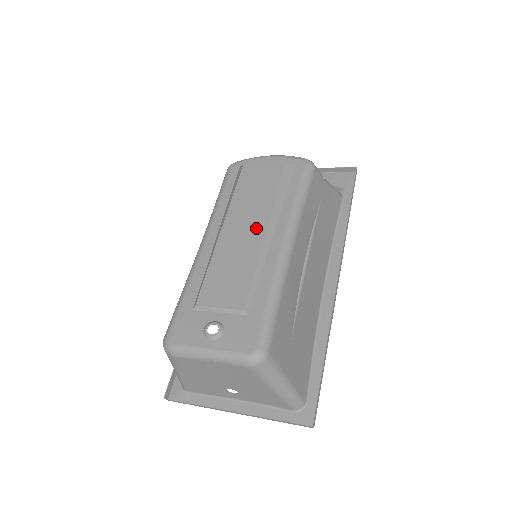
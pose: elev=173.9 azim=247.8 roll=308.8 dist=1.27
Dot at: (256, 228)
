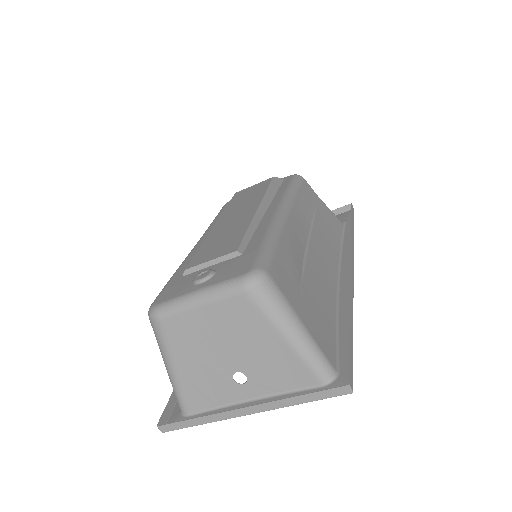
Dot at: (248, 210)
